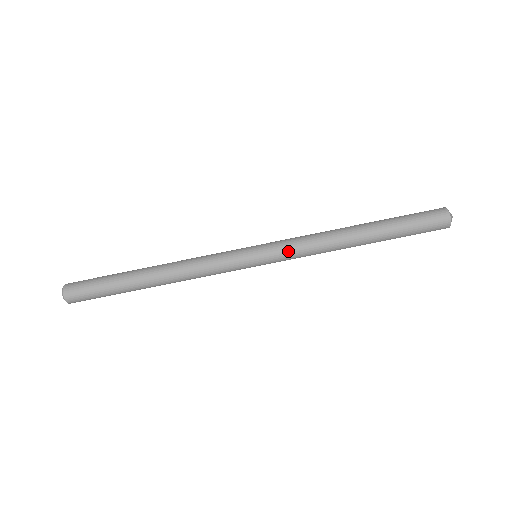
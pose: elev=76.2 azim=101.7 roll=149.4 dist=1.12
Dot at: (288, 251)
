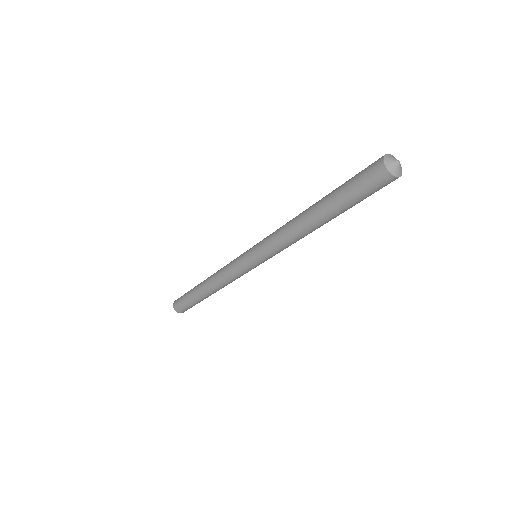
Dot at: occluded
